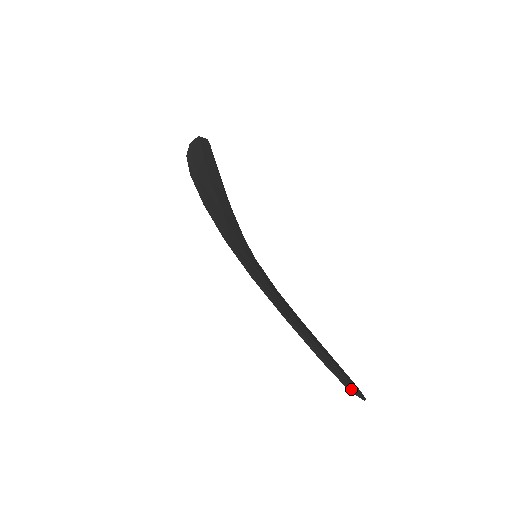
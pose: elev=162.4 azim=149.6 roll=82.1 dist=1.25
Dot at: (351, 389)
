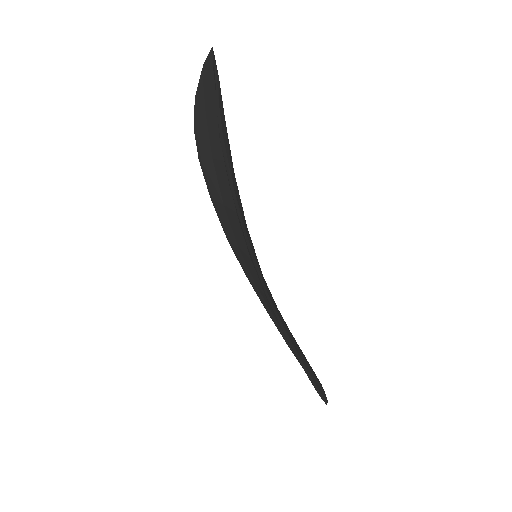
Dot at: (326, 401)
